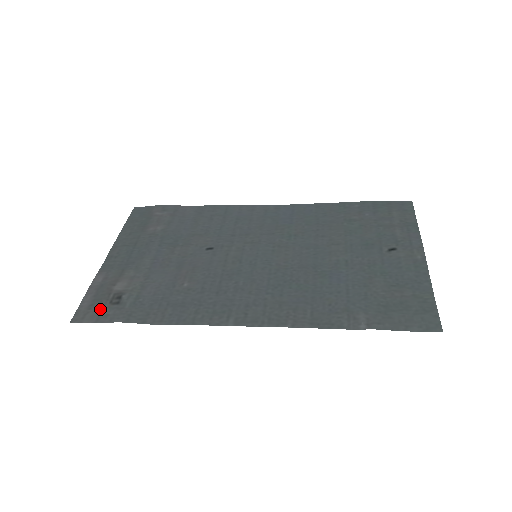
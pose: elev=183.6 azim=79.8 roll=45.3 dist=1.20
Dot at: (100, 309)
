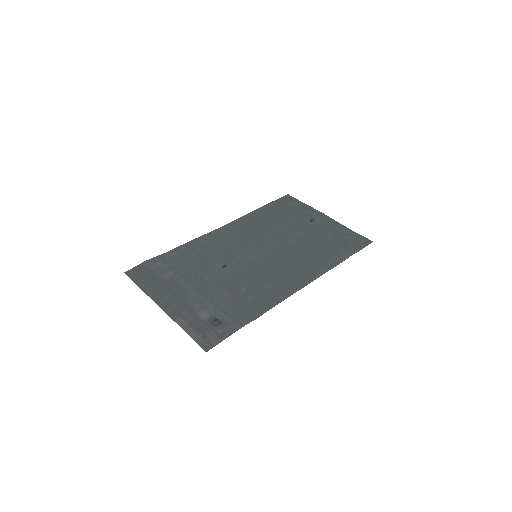
Dot at: (214, 333)
